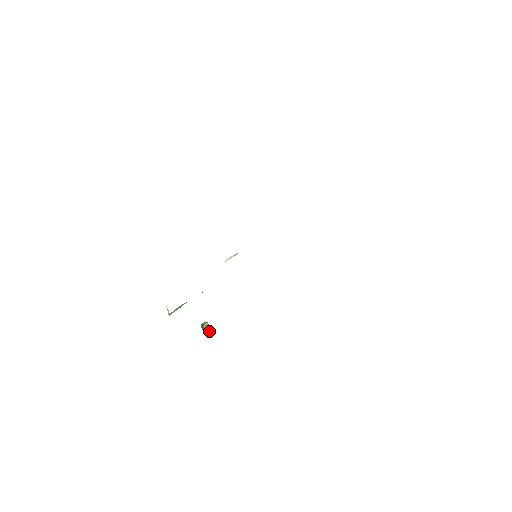
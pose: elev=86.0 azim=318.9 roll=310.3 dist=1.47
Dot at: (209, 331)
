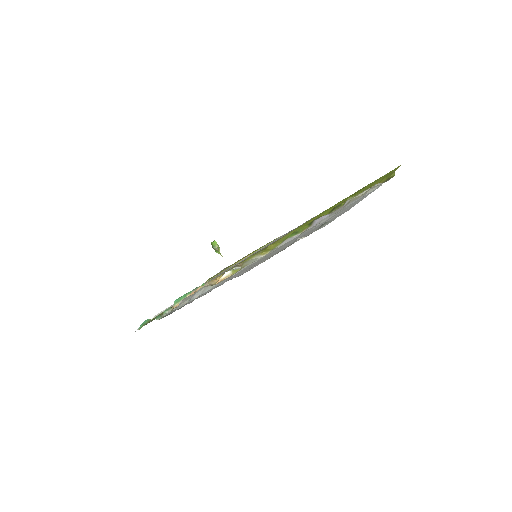
Dot at: (219, 252)
